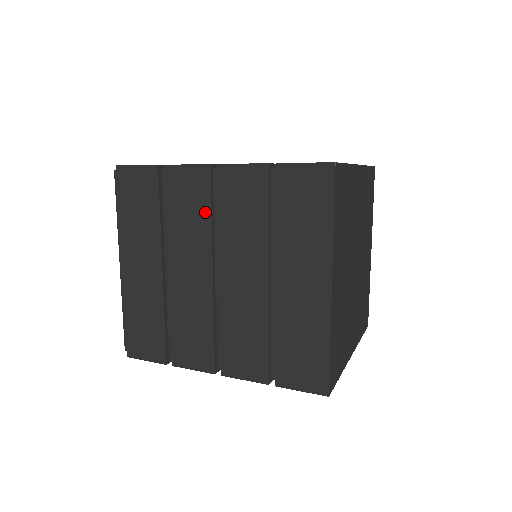
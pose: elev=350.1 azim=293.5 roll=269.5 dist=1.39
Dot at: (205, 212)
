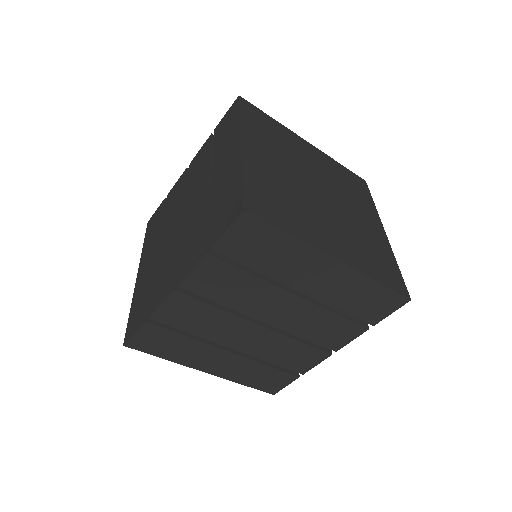
Dot at: (182, 192)
